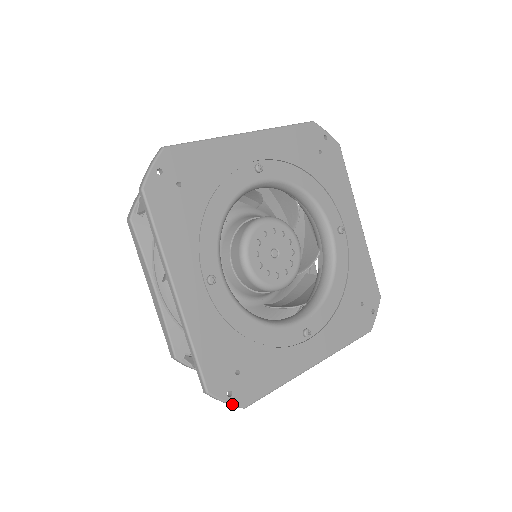
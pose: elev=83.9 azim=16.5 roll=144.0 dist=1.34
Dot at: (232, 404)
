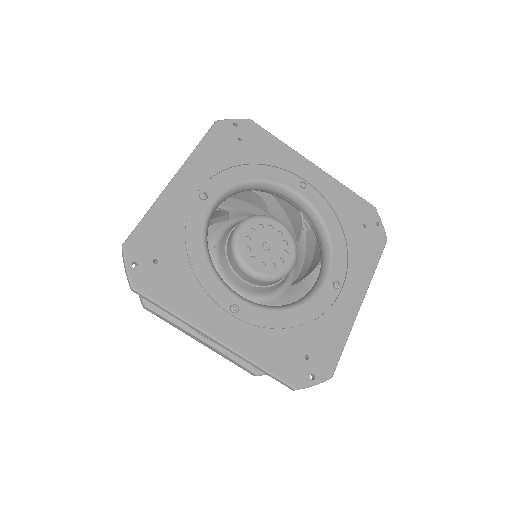
Dot at: (320, 382)
